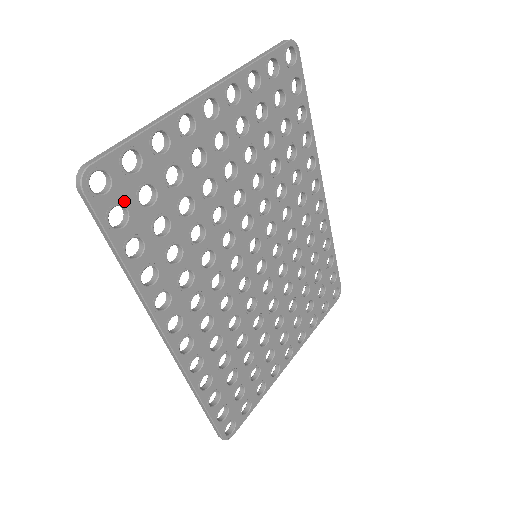
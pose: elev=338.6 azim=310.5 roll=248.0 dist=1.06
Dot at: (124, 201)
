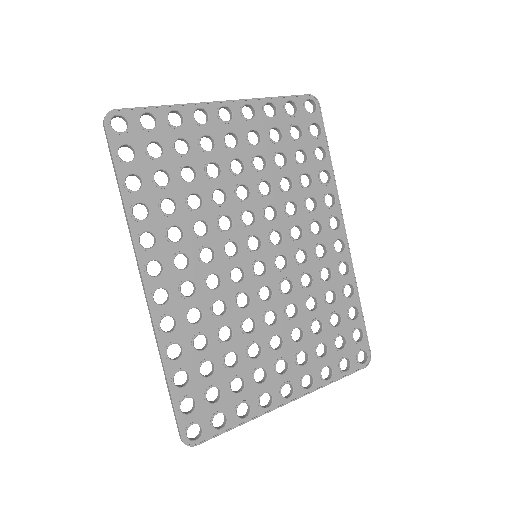
Dot at: (135, 145)
